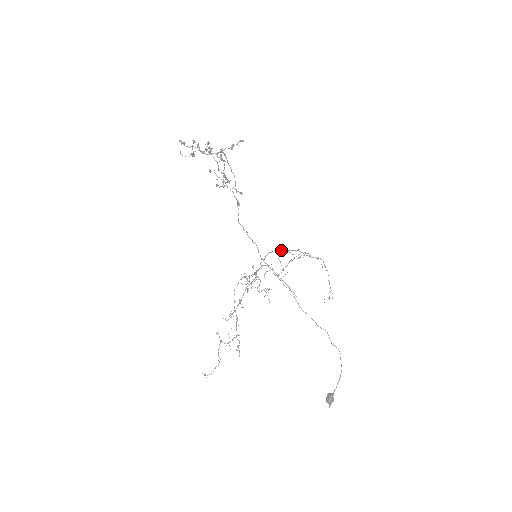
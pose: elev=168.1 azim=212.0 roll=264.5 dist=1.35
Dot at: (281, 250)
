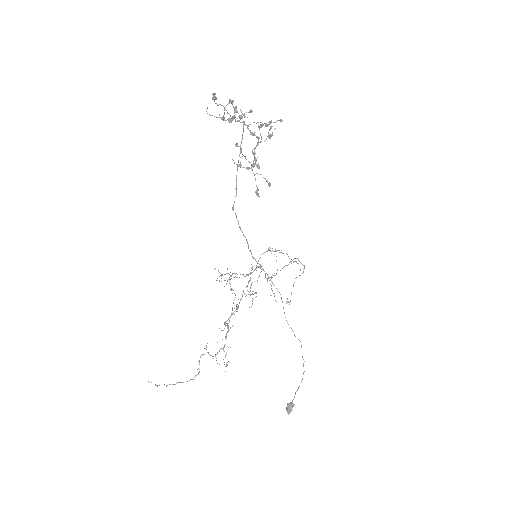
Dot at: (272, 250)
